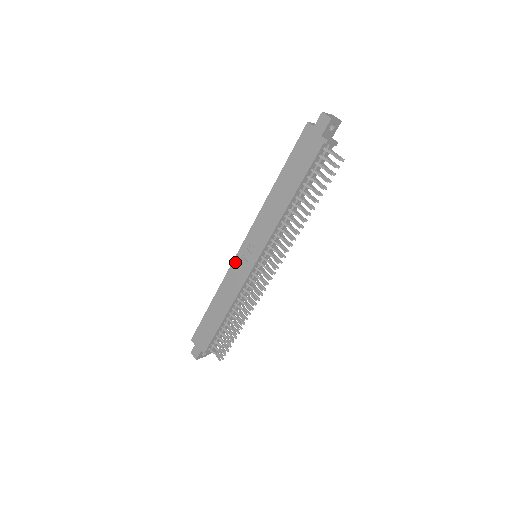
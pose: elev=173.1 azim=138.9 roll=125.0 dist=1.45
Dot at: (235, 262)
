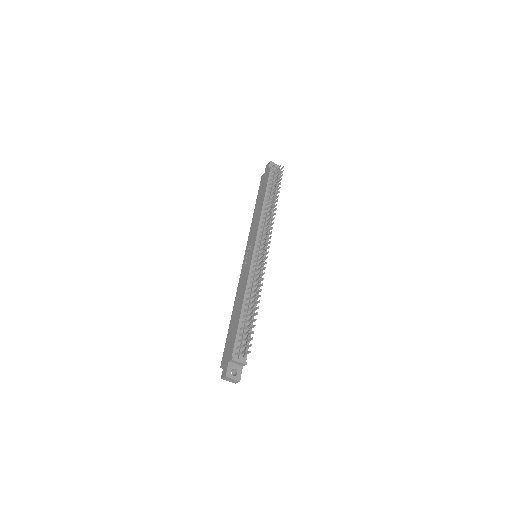
Dot at: (242, 270)
